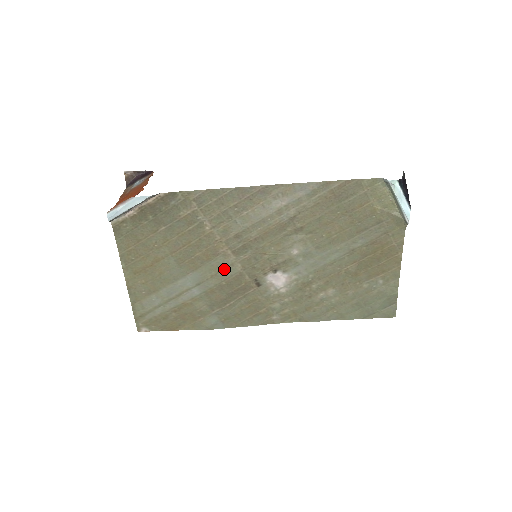
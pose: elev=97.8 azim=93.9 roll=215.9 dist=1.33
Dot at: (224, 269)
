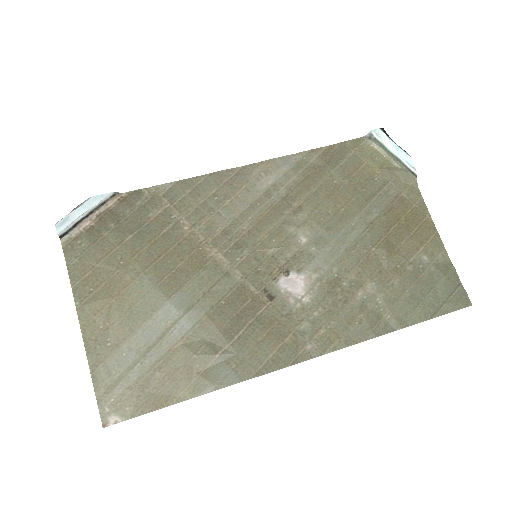
Dot at: (218, 281)
